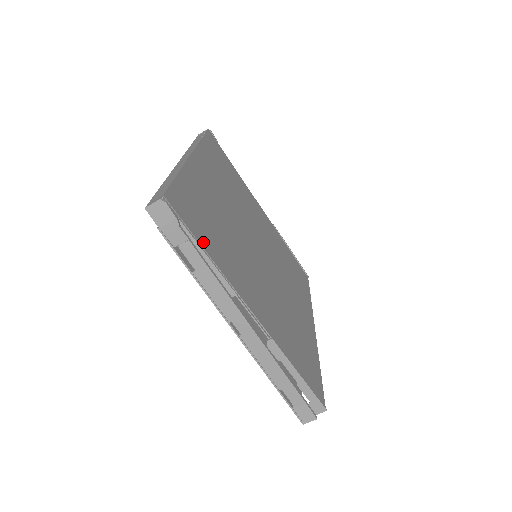
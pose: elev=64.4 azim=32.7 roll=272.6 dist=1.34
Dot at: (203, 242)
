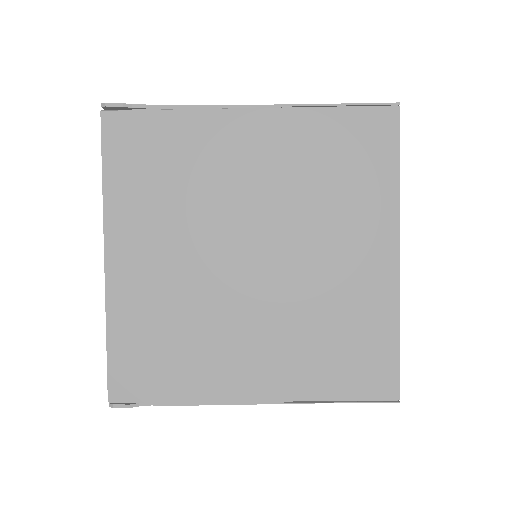
Dot at: (164, 394)
